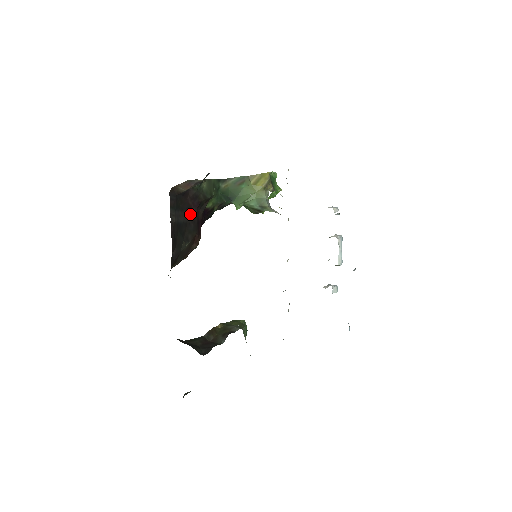
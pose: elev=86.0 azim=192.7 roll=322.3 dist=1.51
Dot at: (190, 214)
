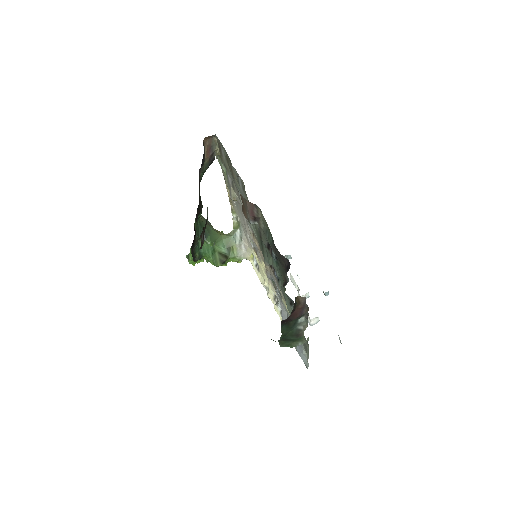
Dot at: occluded
